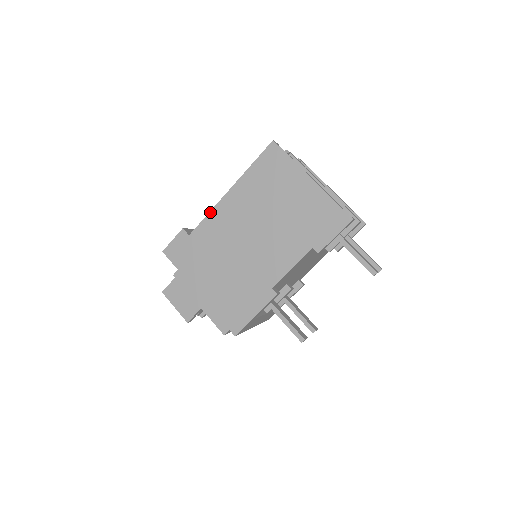
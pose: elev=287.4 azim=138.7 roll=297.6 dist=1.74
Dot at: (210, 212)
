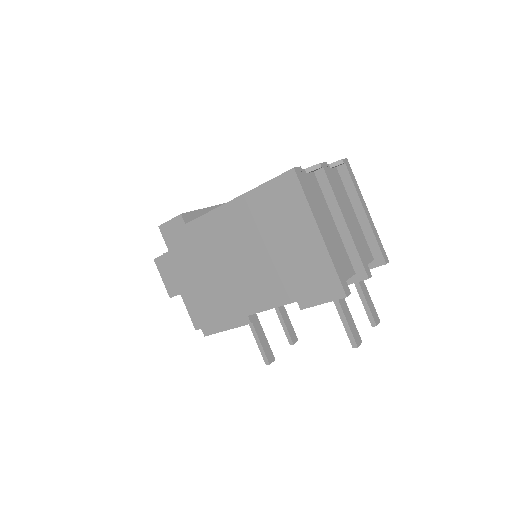
Dot at: (210, 212)
